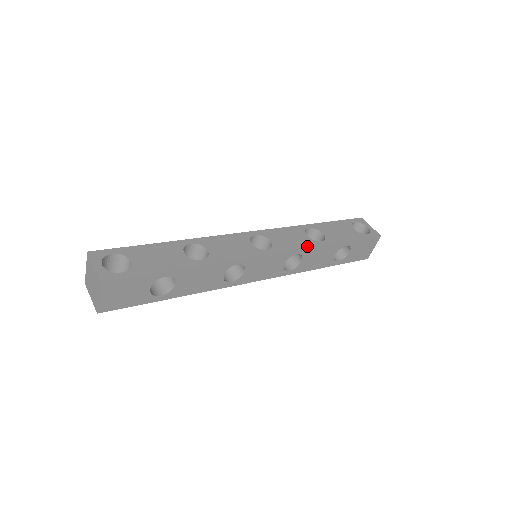
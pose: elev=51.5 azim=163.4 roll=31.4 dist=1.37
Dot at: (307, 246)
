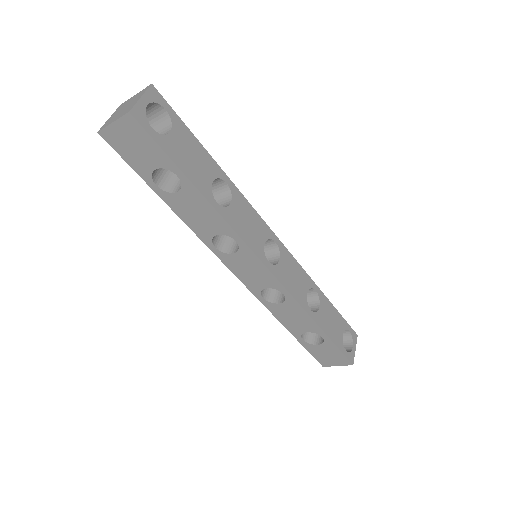
Dot at: (298, 299)
